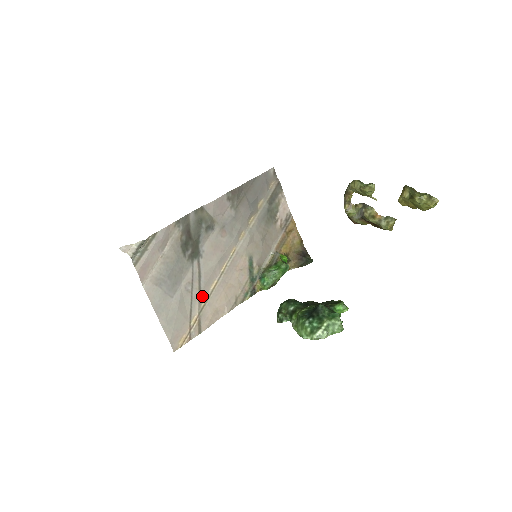
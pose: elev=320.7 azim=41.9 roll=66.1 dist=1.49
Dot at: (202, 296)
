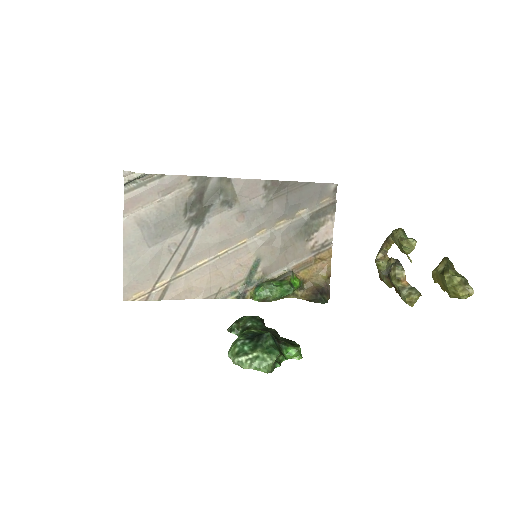
Dot at: (183, 265)
